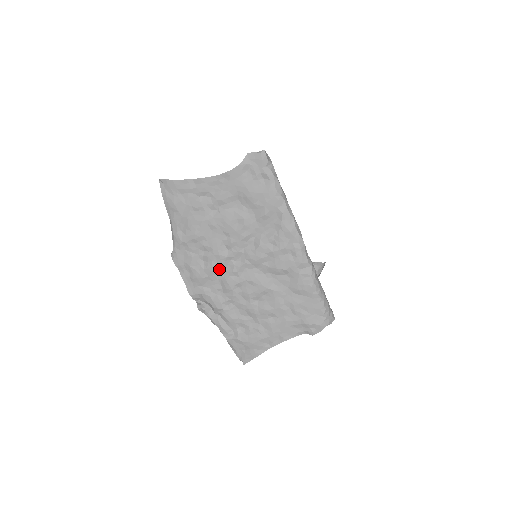
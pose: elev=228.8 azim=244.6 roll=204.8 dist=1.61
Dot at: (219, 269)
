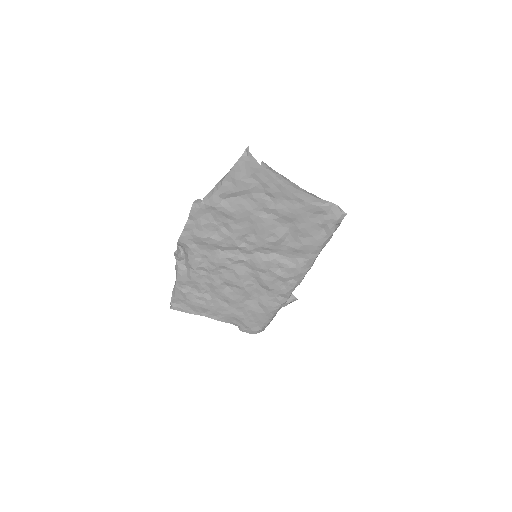
Dot at: (223, 247)
